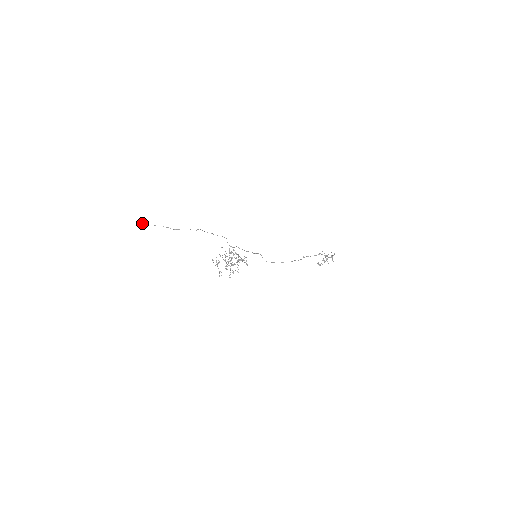
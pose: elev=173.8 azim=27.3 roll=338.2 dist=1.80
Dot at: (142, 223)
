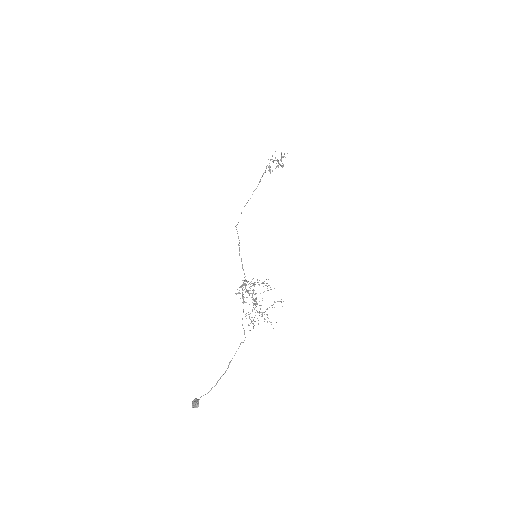
Dot at: occluded
